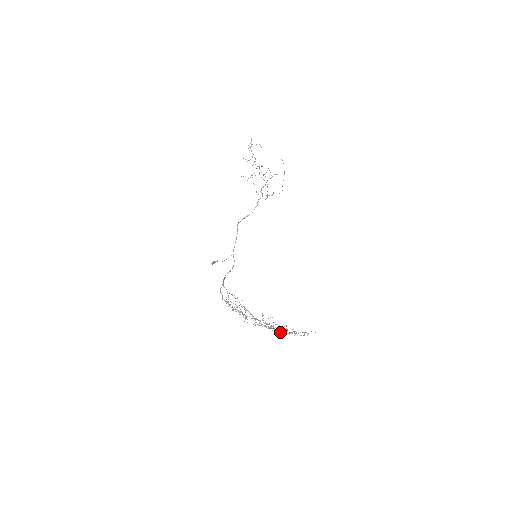
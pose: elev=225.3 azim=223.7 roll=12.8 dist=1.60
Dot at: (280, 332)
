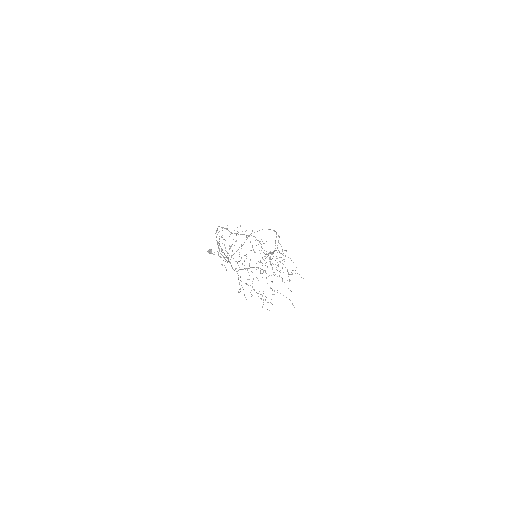
Dot at: occluded
